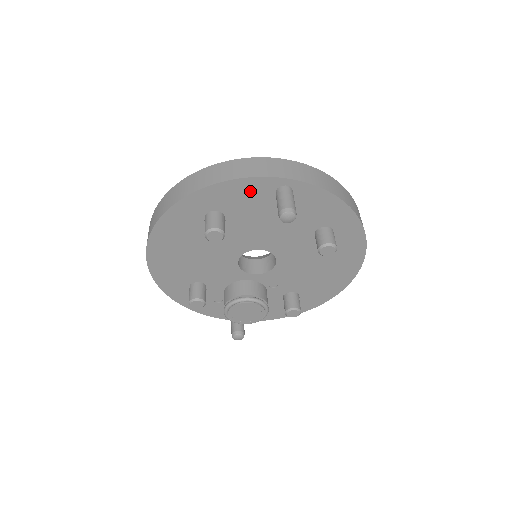
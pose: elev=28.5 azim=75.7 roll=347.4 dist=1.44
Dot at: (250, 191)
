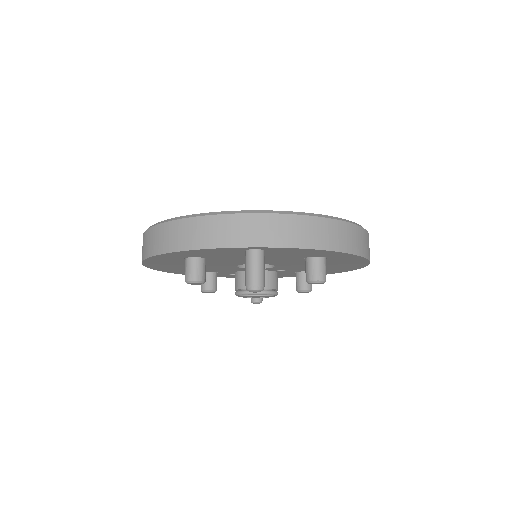
Dot at: (218, 251)
